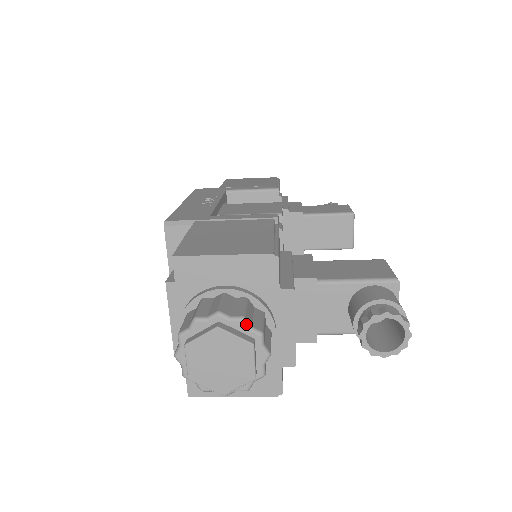
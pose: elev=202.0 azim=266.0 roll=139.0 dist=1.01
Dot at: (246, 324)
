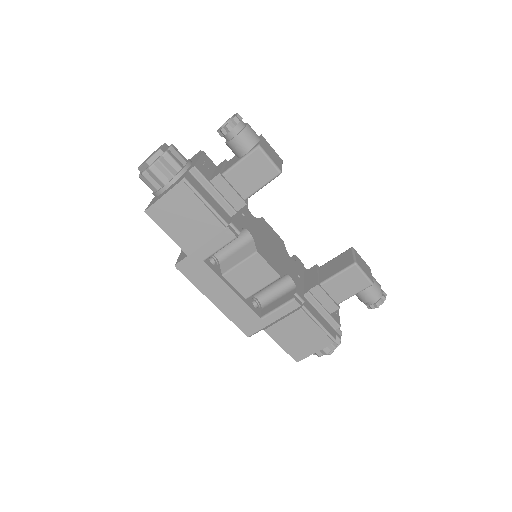
Dot at: occluded
